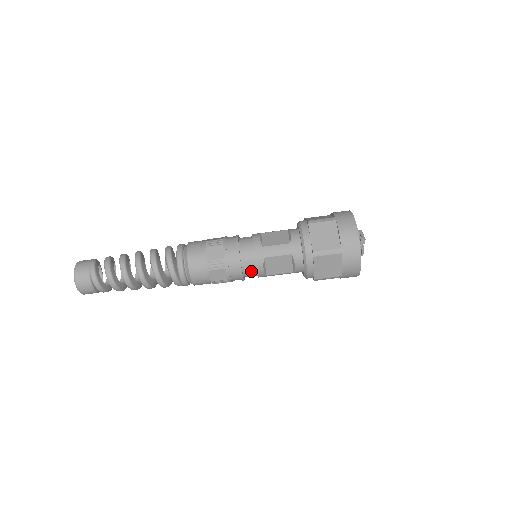
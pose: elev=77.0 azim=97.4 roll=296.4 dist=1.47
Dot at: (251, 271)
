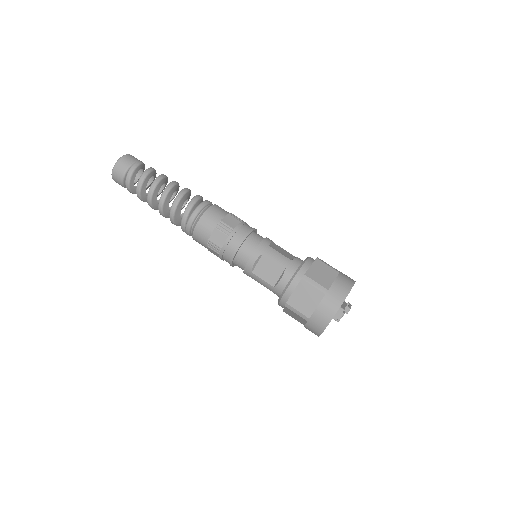
Dot at: (244, 257)
